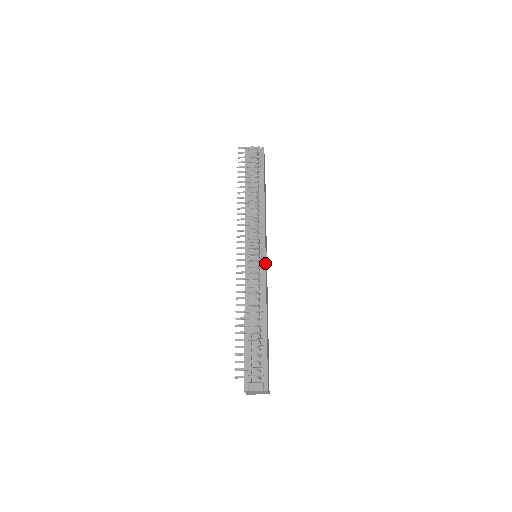
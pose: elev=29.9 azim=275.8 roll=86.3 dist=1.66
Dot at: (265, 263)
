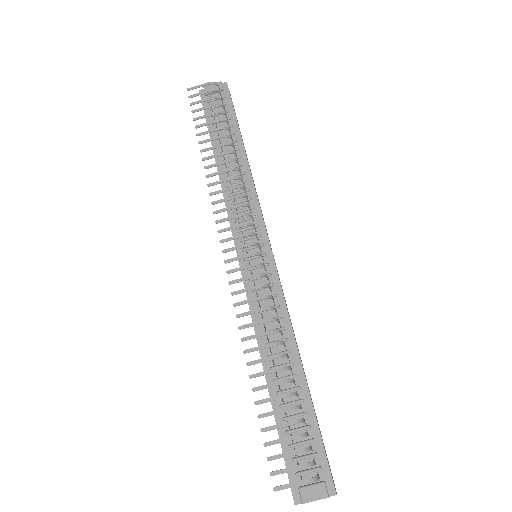
Dot at: (274, 265)
